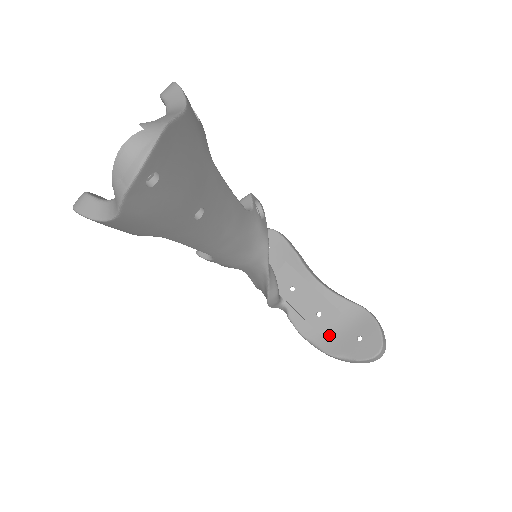
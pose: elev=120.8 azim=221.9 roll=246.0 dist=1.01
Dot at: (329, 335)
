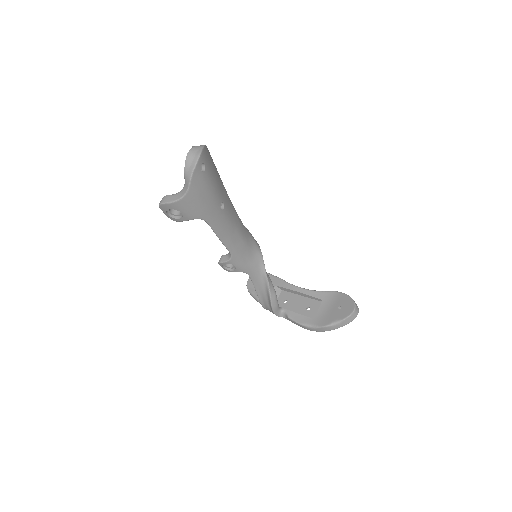
Dot at: (319, 316)
